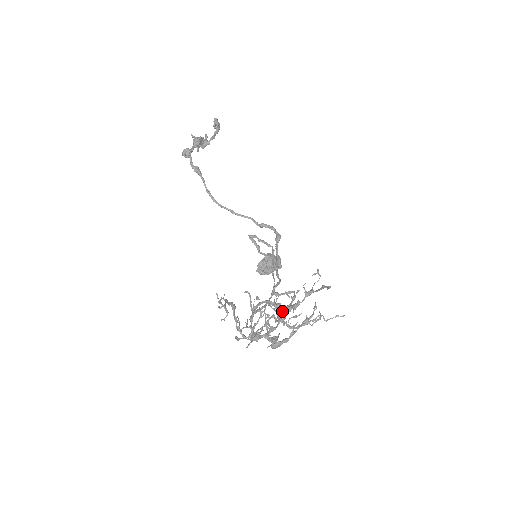
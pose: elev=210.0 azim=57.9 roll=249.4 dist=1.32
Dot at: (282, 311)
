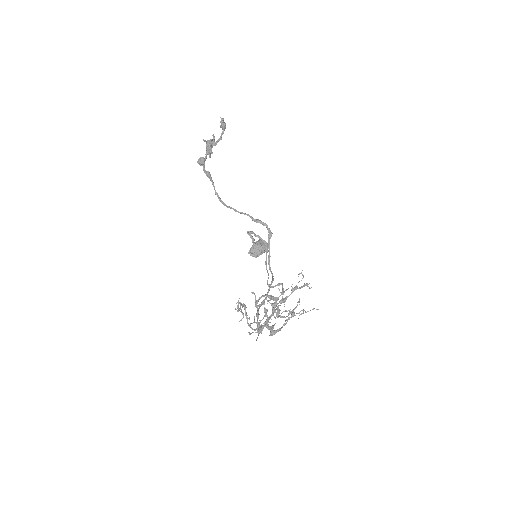
Dot at: (278, 309)
